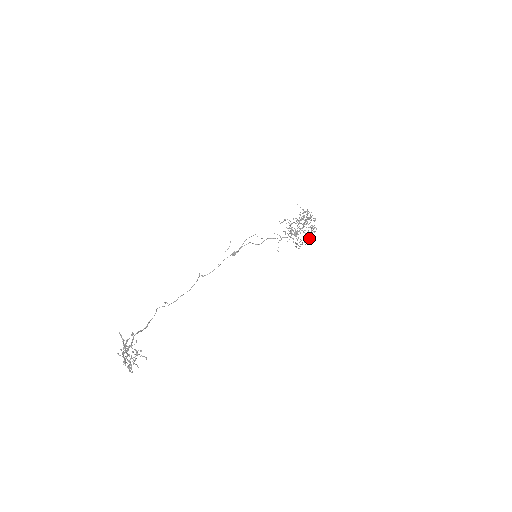
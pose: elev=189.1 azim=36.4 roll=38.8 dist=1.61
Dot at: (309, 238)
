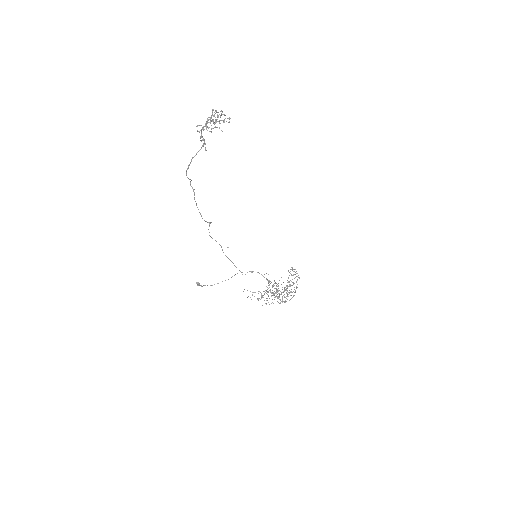
Dot at: occluded
